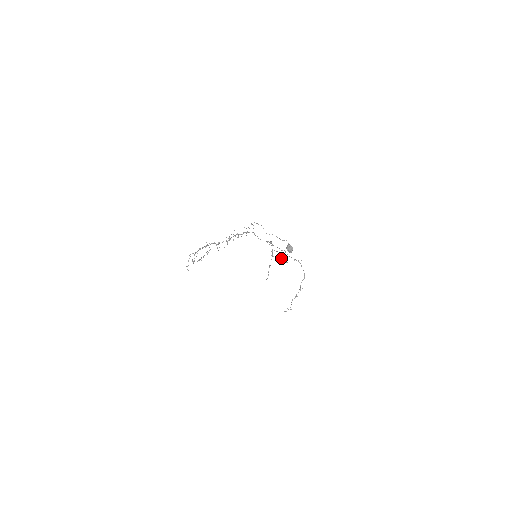
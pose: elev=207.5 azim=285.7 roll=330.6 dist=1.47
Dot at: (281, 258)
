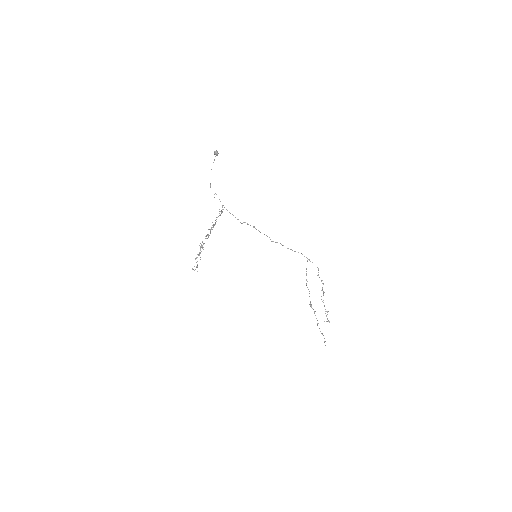
Dot at: (307, 287)
